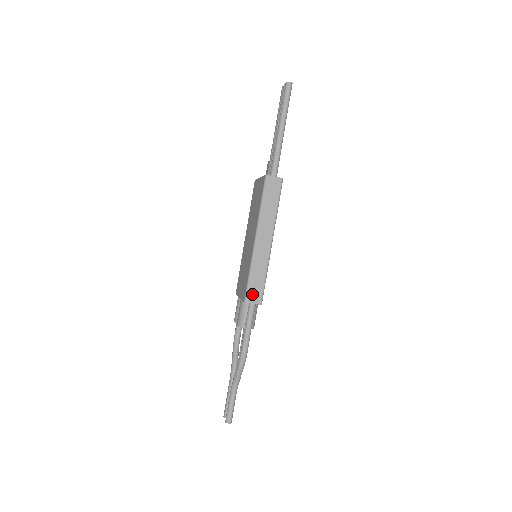
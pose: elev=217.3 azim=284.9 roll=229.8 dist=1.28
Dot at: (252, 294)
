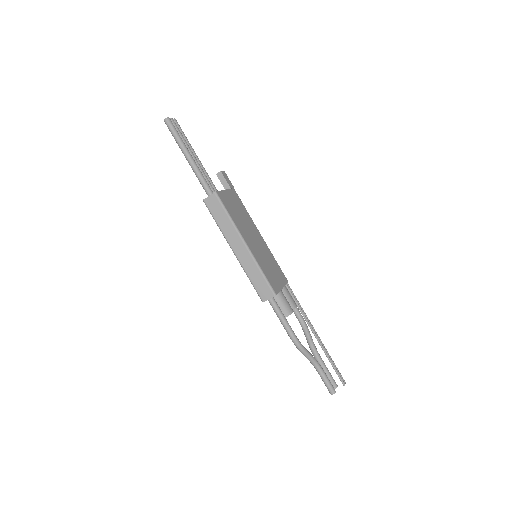
Dot at: (262, 293)
